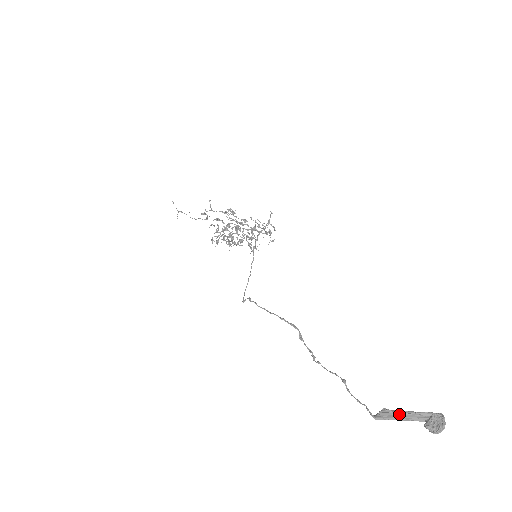
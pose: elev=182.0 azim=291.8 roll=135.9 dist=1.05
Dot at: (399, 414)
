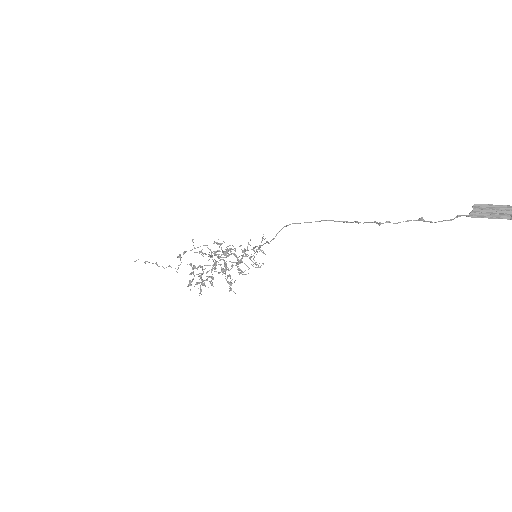
Dot at: (489, 209)
